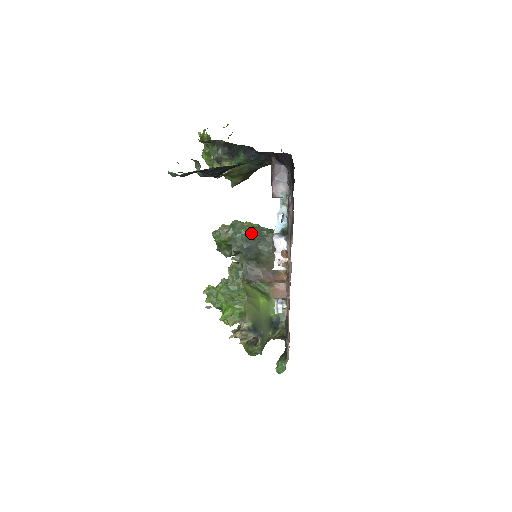
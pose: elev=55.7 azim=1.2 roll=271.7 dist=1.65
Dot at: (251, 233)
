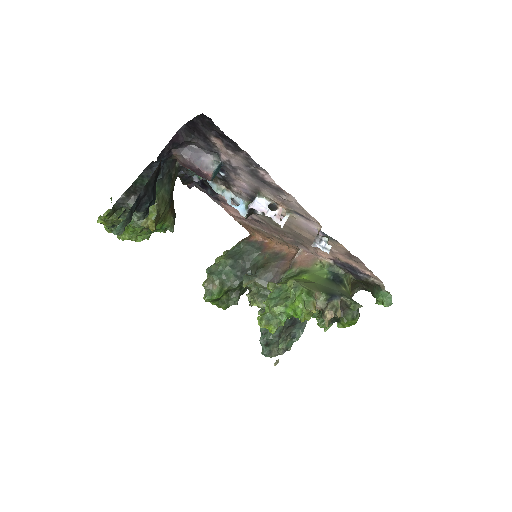
Dot at: (229, 259)
